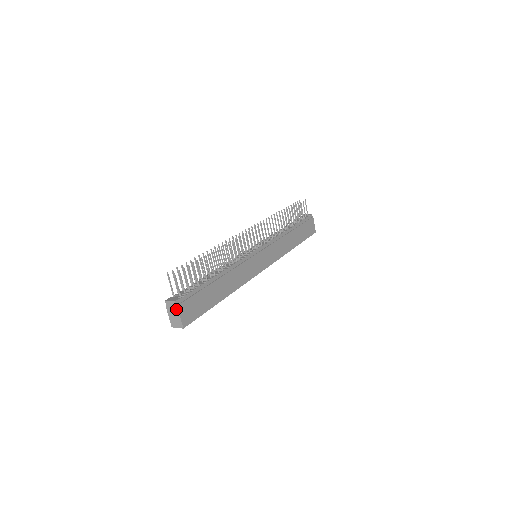
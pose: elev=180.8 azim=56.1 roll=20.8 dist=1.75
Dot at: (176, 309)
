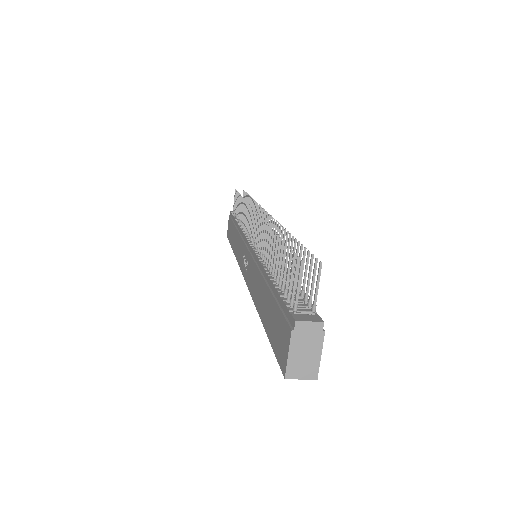
Dot at: (319, 339)
